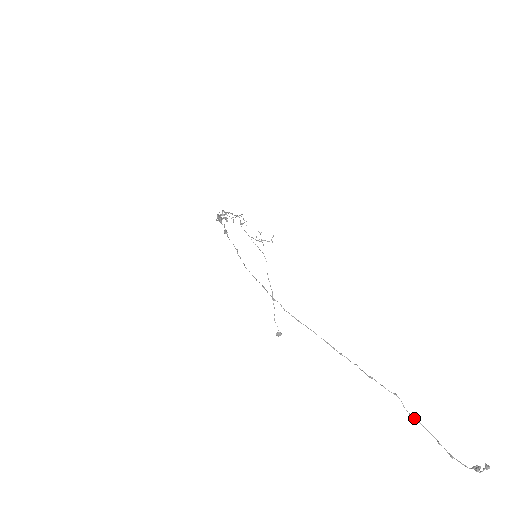
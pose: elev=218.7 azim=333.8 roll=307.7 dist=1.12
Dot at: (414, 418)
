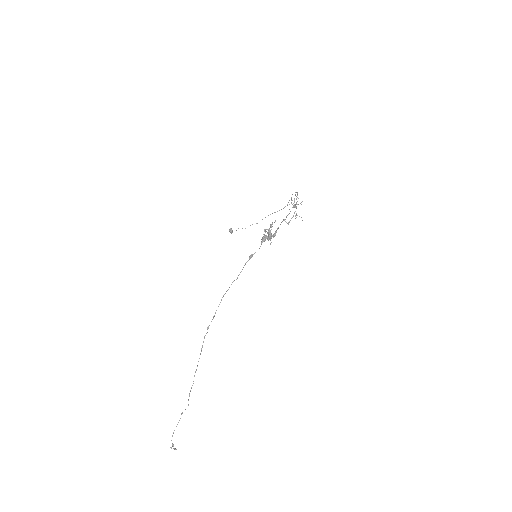
Dot at: occluded
